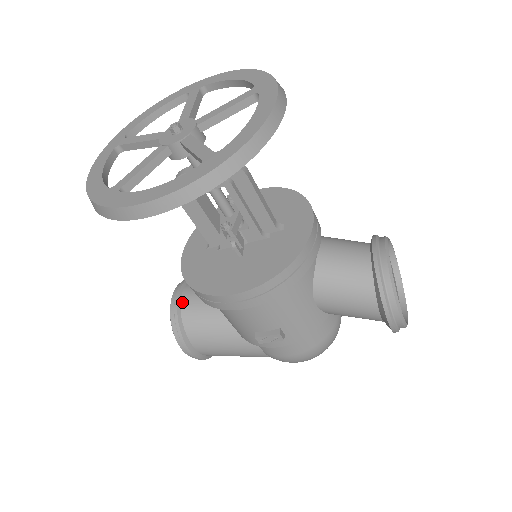
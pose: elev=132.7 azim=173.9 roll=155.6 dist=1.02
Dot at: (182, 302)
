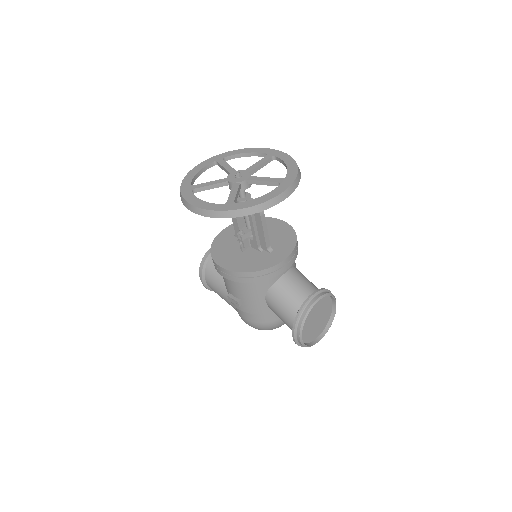
Dot at: occluded
